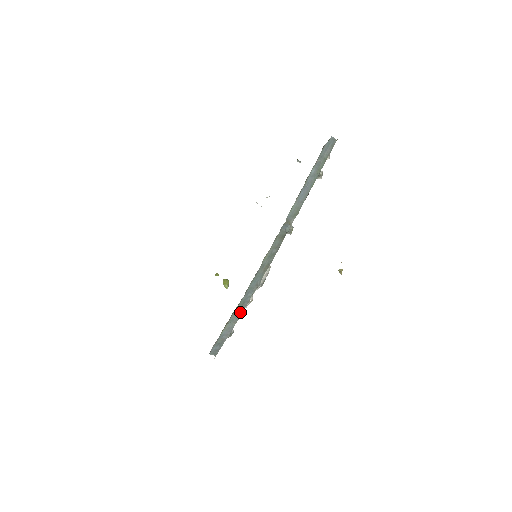
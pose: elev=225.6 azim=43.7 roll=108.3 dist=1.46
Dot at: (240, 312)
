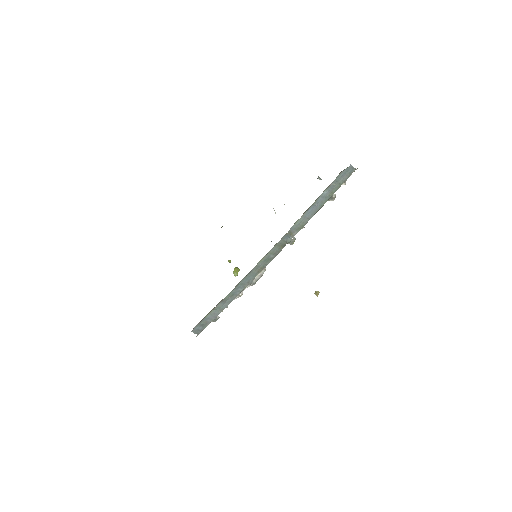
Dot at: (228, 302)
